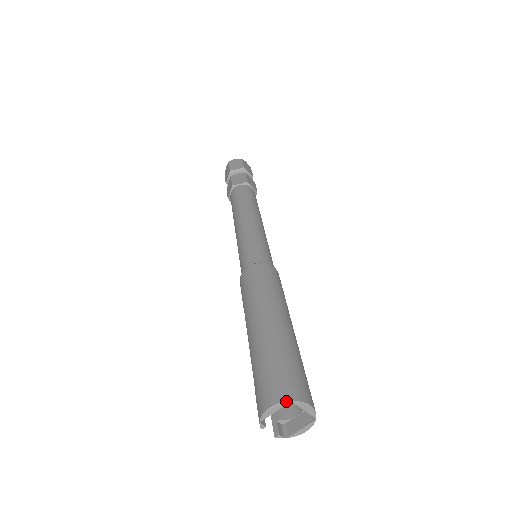
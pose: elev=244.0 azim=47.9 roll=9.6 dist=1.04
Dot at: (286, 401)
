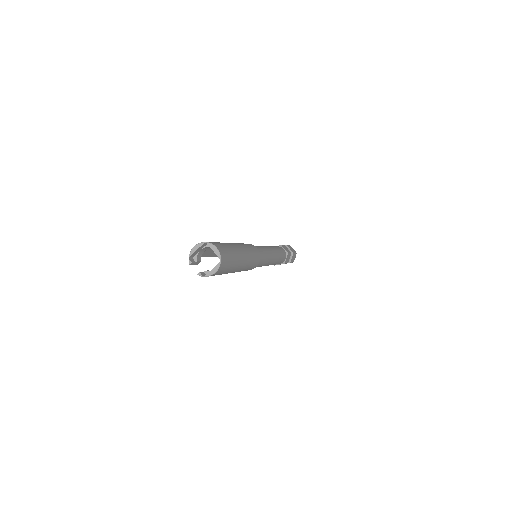
Dot at: (203, 242)
